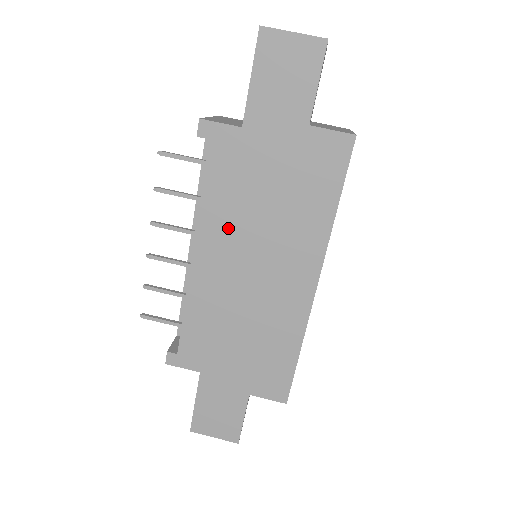
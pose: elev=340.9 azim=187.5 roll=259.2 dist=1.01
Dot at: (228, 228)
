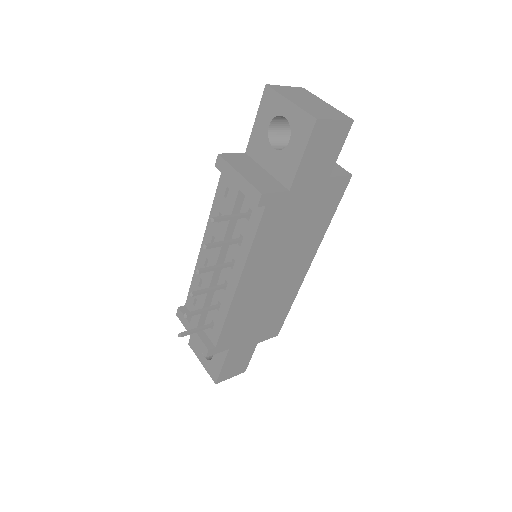
Dot at: (266, 257)
